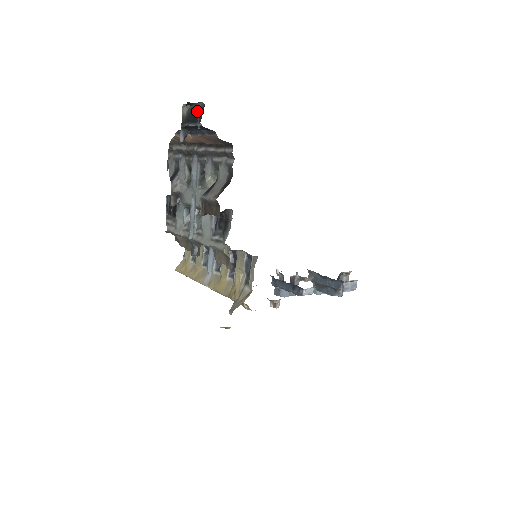
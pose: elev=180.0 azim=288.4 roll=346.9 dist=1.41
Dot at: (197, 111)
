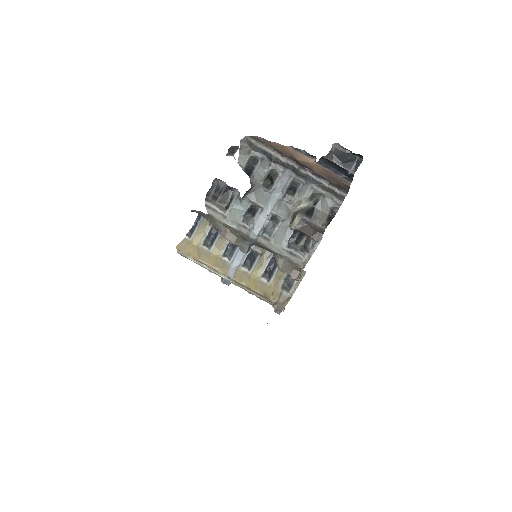
Dot at: (351, 159)
